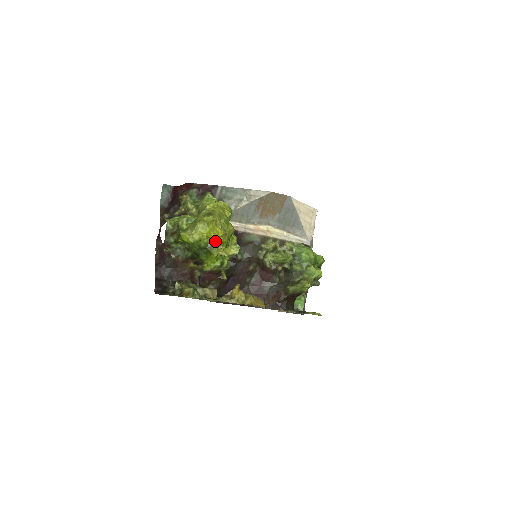
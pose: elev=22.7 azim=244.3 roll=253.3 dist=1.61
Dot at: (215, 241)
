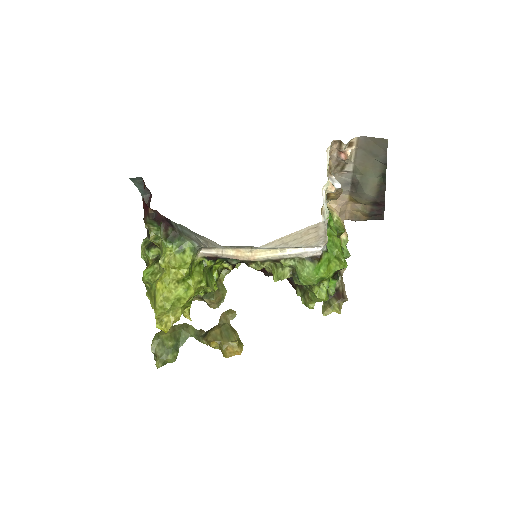
Dot at: occluded
